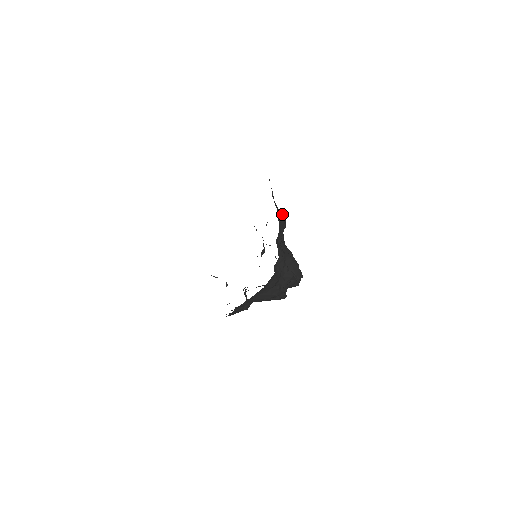
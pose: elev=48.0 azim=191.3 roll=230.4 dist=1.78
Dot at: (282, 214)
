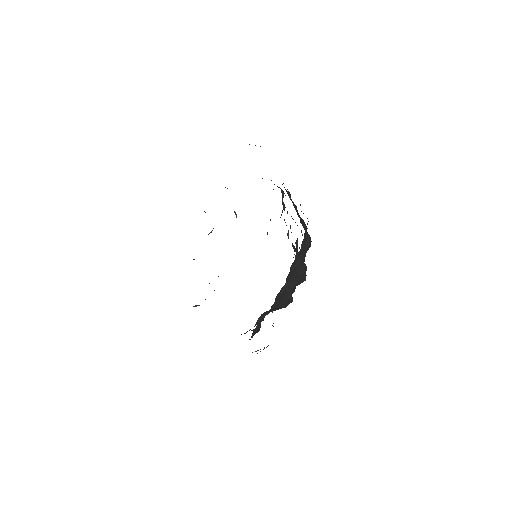
Dot at: (307, 246)
